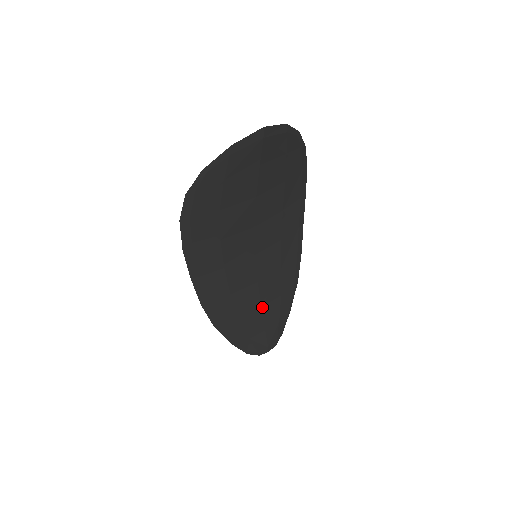
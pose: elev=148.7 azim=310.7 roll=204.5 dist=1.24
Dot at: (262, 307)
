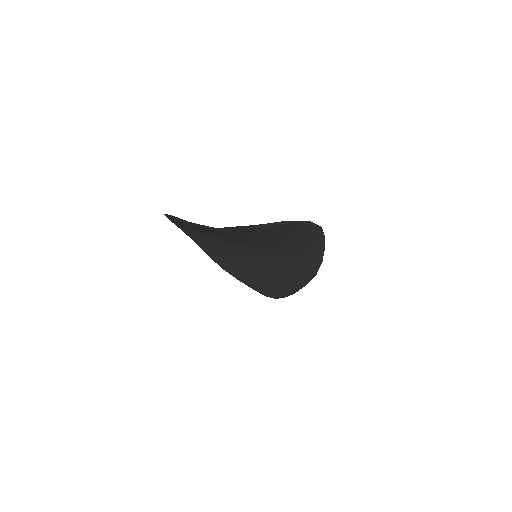
Dot at: (268, 278)
